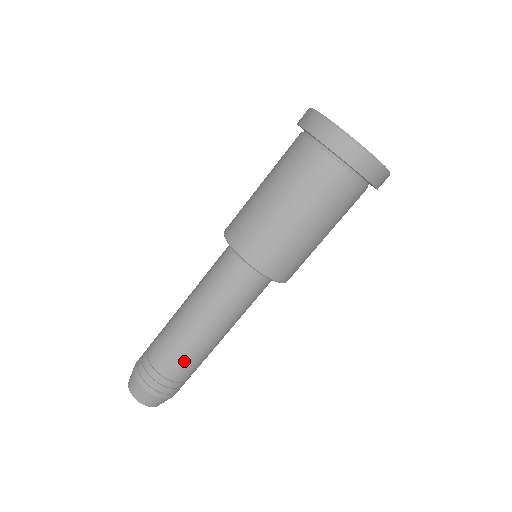
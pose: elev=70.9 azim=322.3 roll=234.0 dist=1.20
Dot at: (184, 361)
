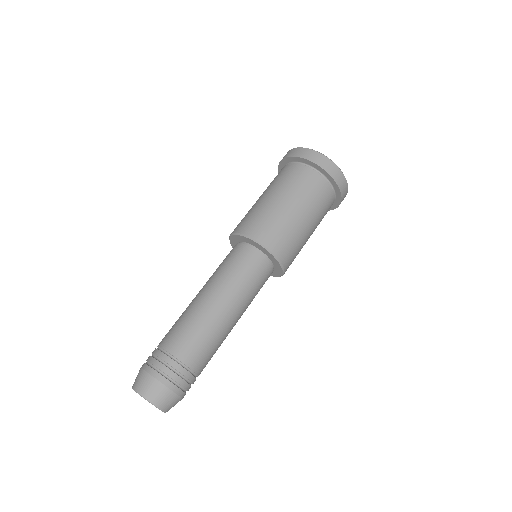
Dot at: (210, 353)
